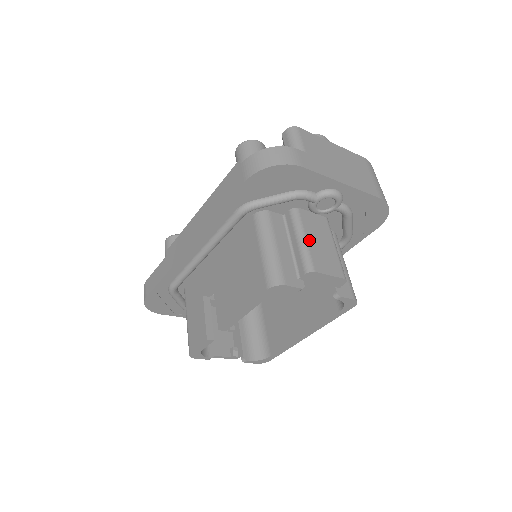
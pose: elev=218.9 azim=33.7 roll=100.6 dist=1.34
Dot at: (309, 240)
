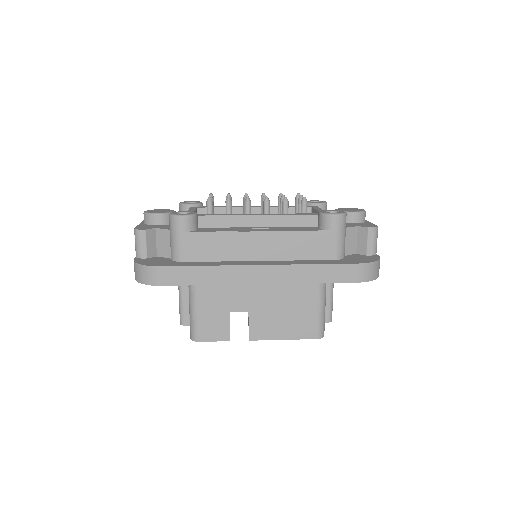
Dot at: occluded
